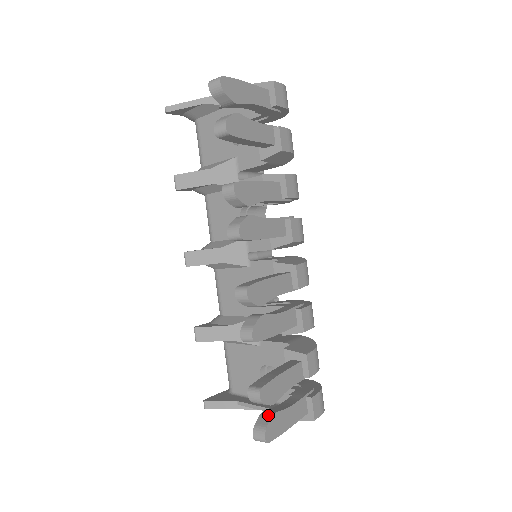
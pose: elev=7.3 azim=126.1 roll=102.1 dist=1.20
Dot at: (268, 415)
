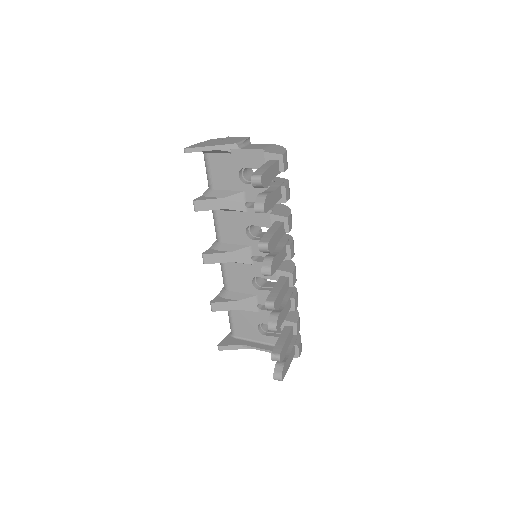
Dot at: (281, 365)
